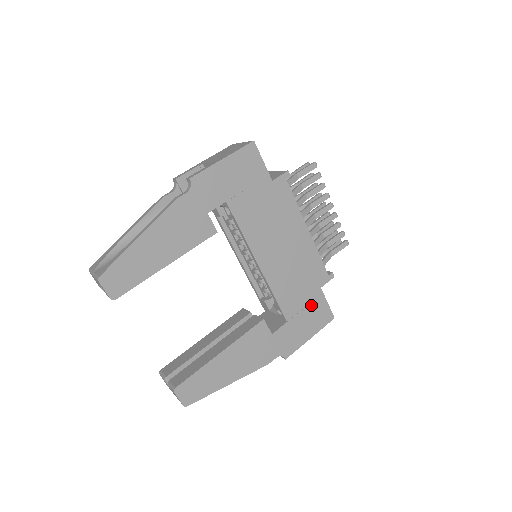
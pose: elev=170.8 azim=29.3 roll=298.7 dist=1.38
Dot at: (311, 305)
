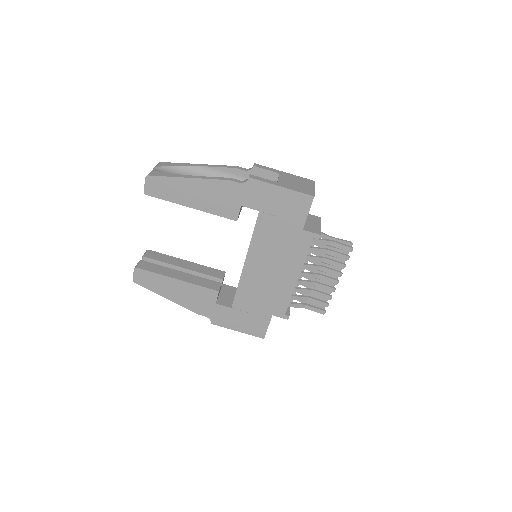
Dot at: (256, 316)
